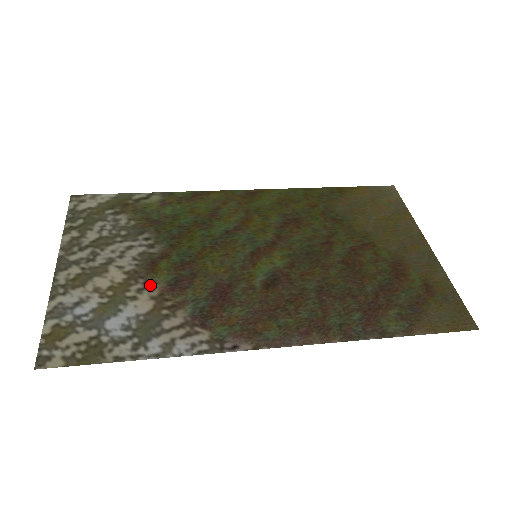
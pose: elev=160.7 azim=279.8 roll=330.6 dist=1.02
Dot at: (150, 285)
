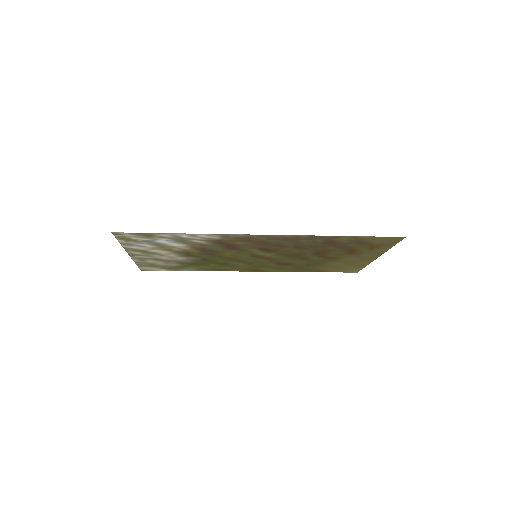
Dot at: (186, 250)
